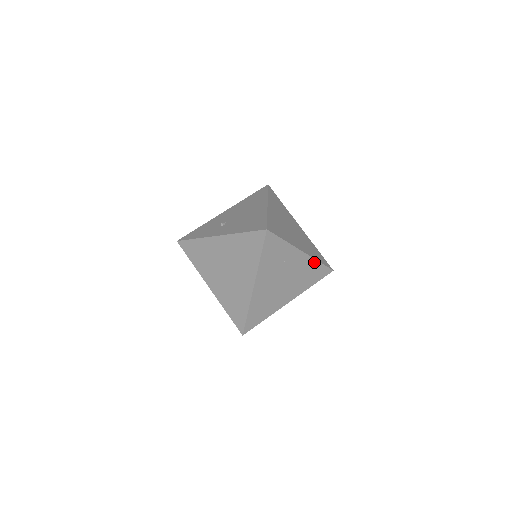
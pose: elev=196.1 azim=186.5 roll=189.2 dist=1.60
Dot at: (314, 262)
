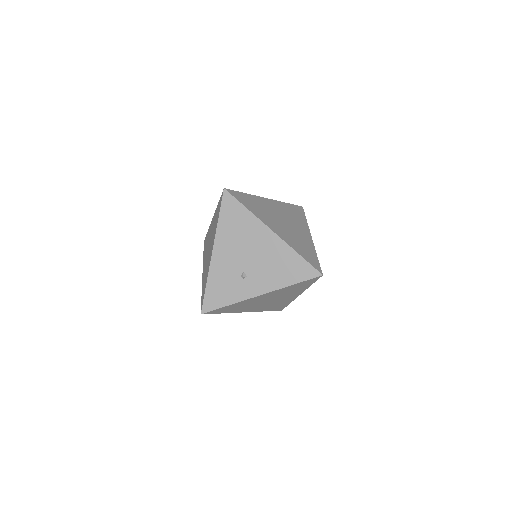
Dot at: occluded
